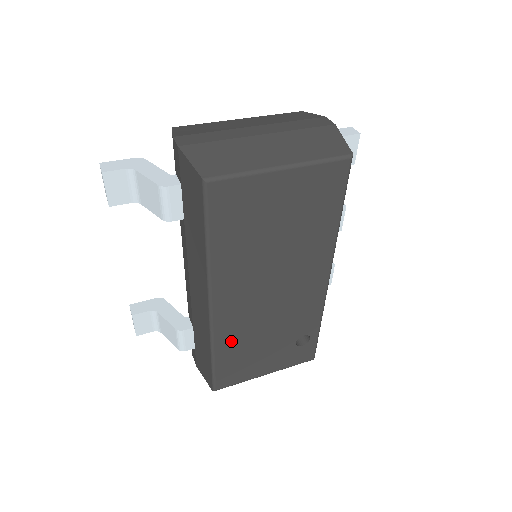
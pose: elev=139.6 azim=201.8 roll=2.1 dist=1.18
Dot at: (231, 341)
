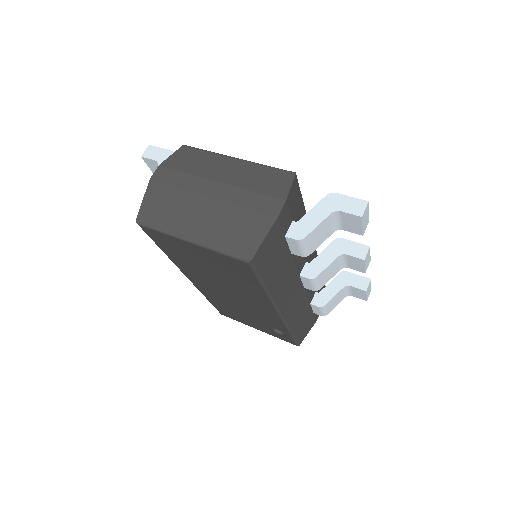
Dot at: (216, 300)
